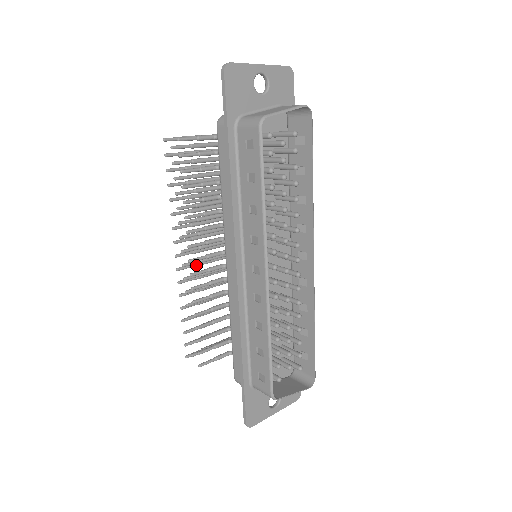
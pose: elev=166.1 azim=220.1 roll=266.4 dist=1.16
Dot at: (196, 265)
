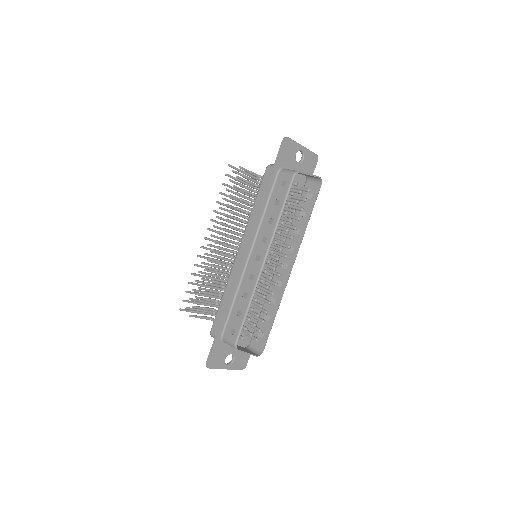
Dot at: (213, 250)
